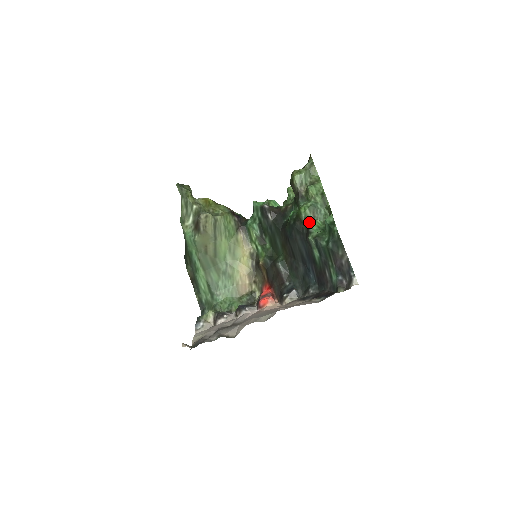
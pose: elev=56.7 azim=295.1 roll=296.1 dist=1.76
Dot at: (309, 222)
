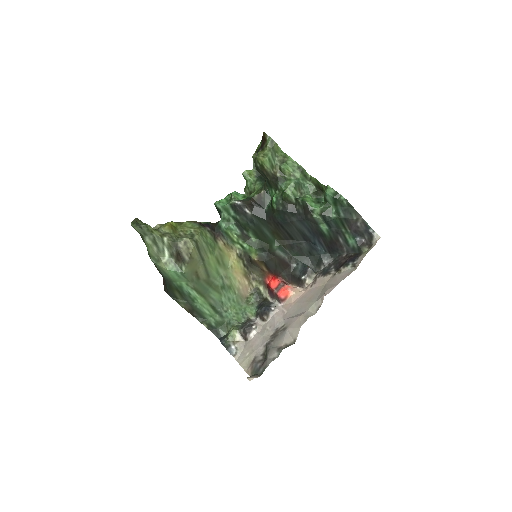
Dot at: (305, 201)
